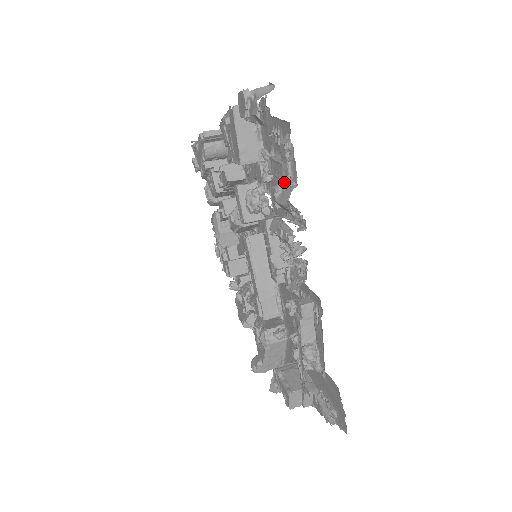
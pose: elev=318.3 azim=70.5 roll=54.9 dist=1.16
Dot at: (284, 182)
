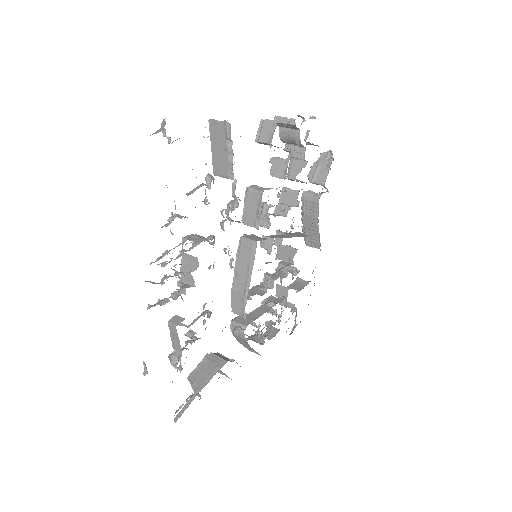
Dot at: (173, 216)
